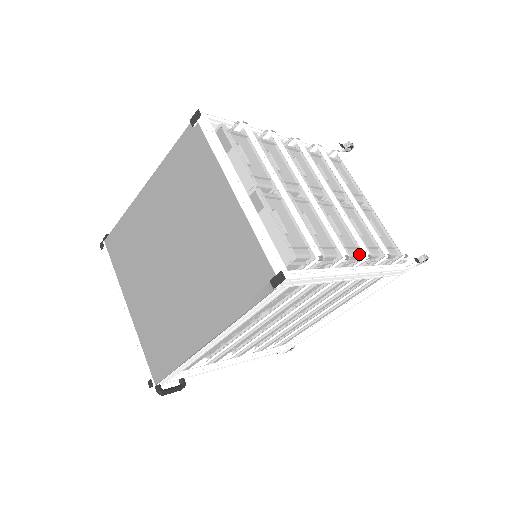
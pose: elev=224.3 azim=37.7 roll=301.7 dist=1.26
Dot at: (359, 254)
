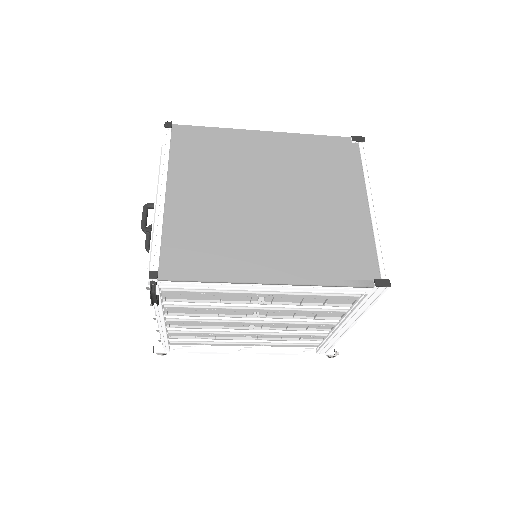
Dot at: occluded
